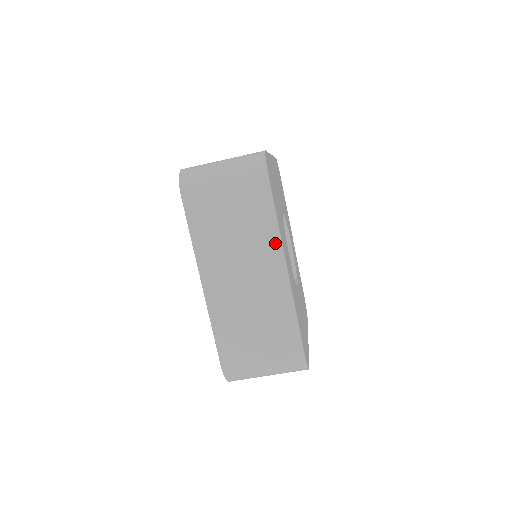
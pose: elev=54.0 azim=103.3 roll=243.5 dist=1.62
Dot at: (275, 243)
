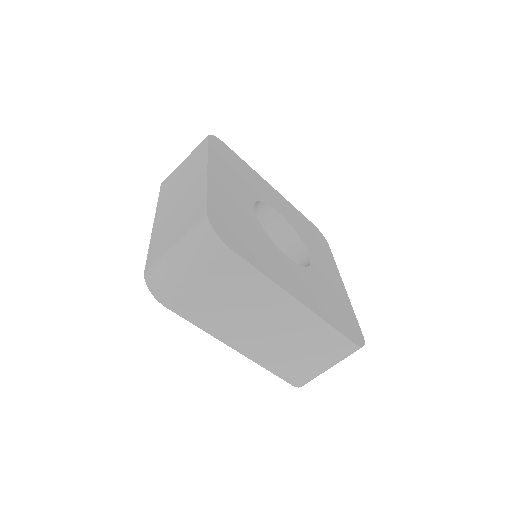
Dot at: (203, 162)
